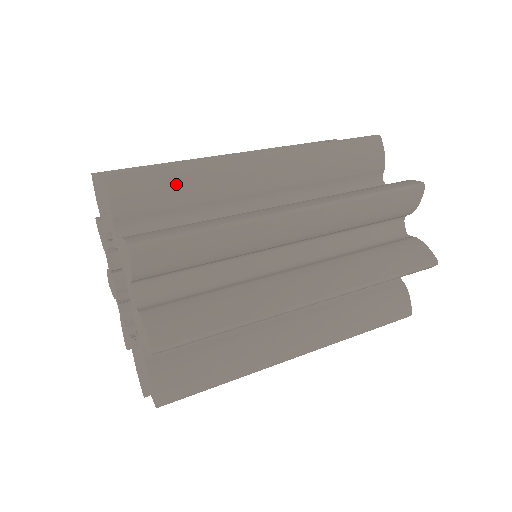
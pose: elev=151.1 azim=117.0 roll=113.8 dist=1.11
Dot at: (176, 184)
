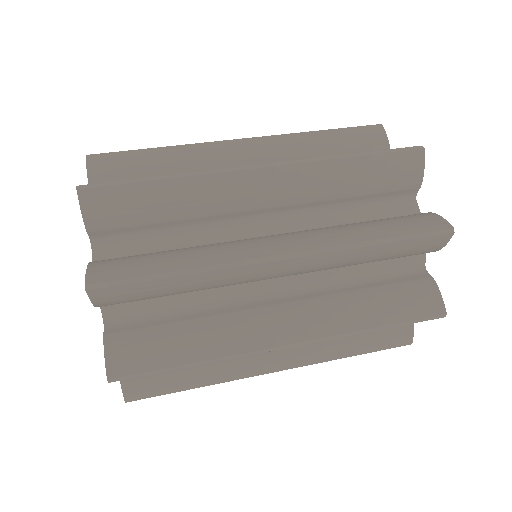
Dot at: (171, 289)
